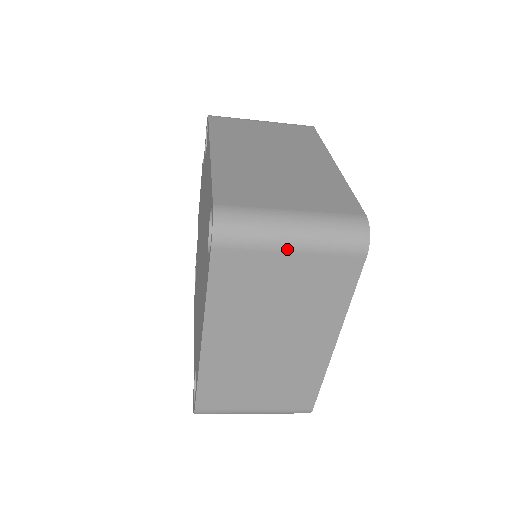
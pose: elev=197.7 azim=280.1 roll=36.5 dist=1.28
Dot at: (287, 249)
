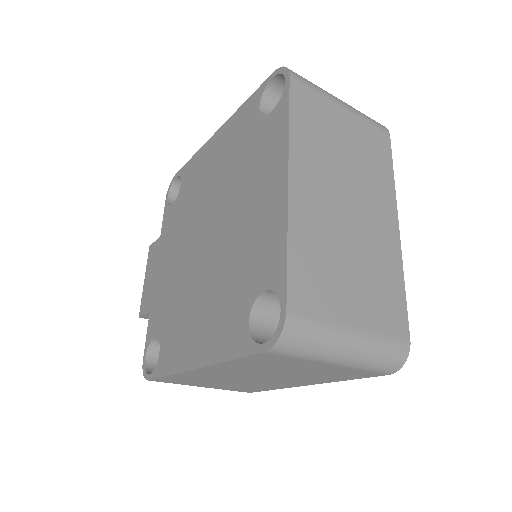
Dot at: (340, 105)
